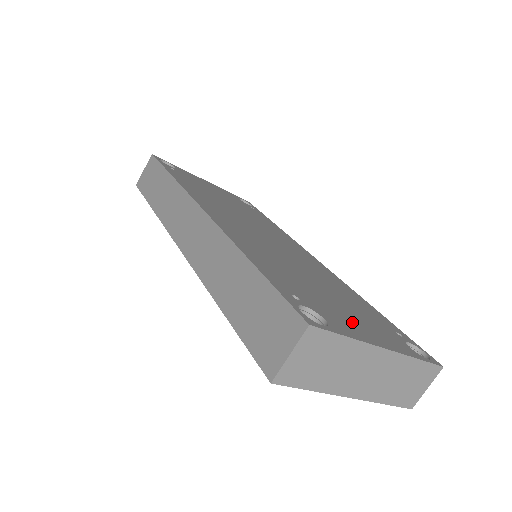
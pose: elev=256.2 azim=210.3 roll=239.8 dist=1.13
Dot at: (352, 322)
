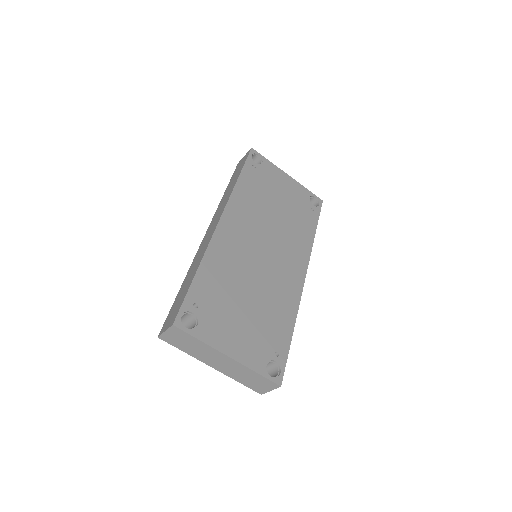
Dot at: (228, 333)
